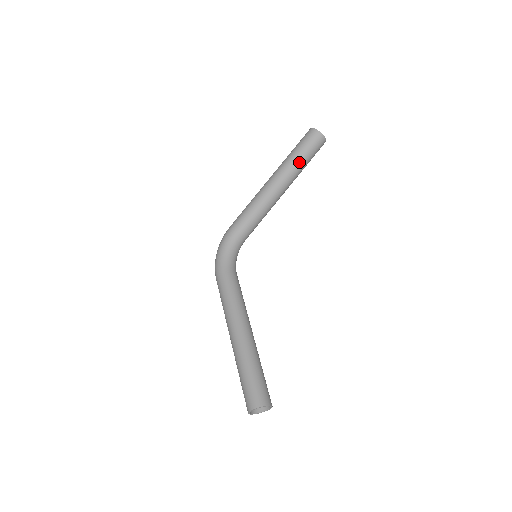
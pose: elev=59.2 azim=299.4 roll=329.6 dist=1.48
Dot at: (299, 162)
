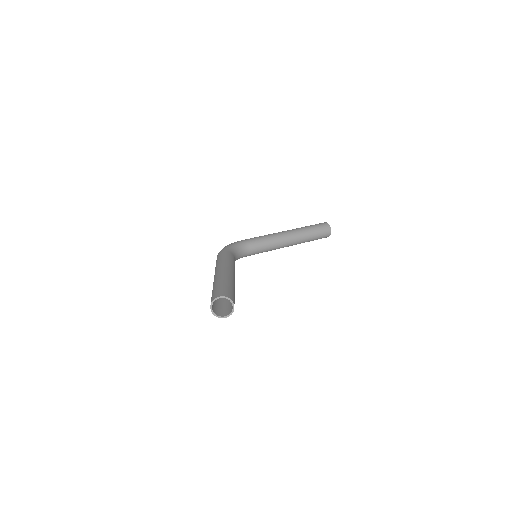
Dot at: (309, 231)
